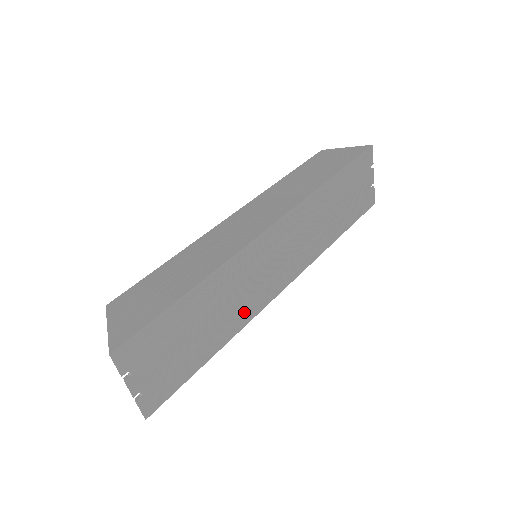
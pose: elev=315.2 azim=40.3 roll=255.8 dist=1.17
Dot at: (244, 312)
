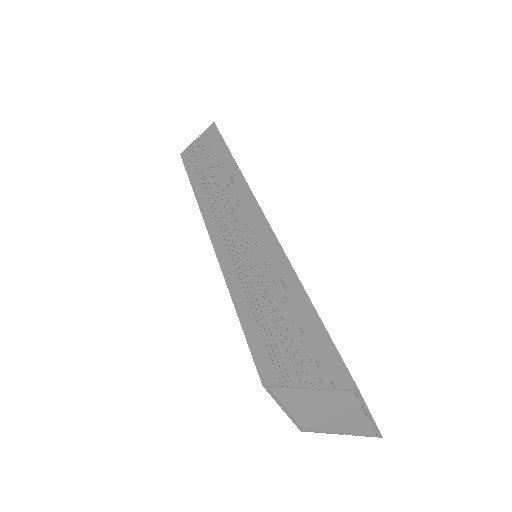
Dot at: occluded
